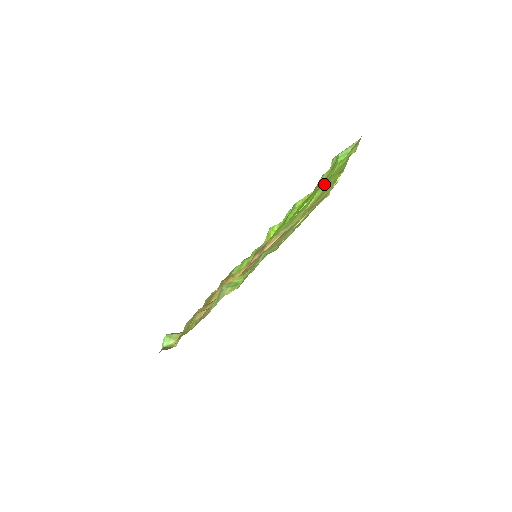
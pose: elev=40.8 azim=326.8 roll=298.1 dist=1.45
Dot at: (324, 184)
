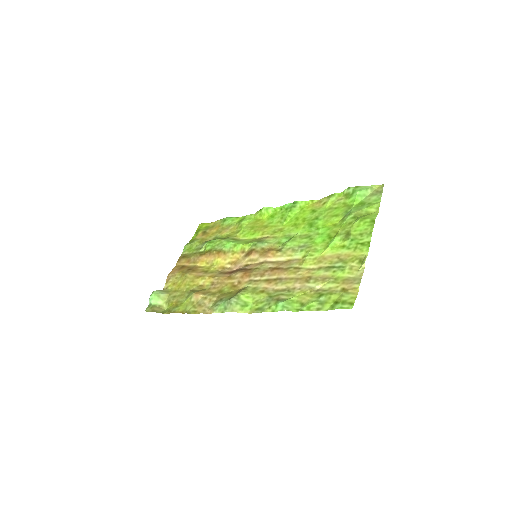
Dot at: (337, 220)
